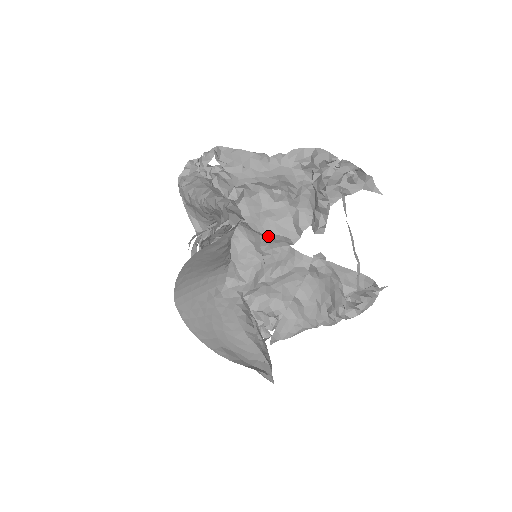
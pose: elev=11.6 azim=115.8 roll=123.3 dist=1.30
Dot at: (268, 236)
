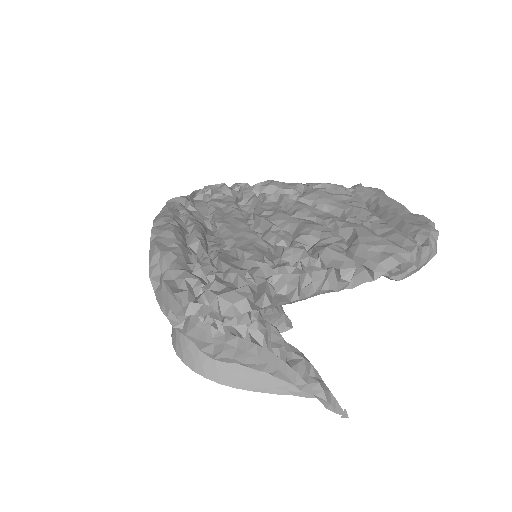
Dot at: occluded
